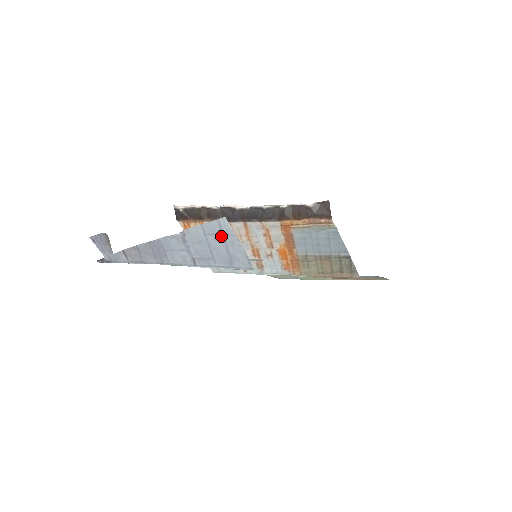
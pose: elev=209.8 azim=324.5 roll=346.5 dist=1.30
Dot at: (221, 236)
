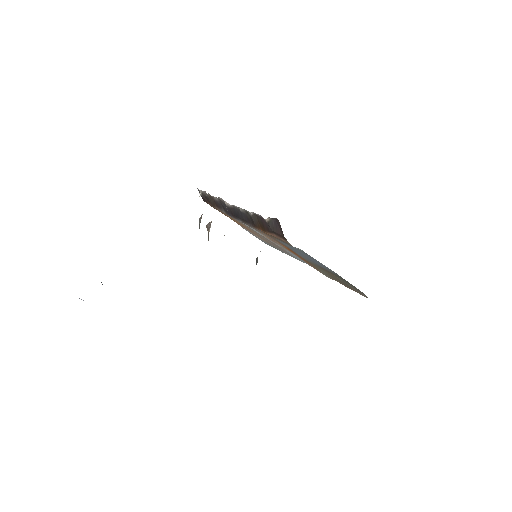
Dot at: occluded
